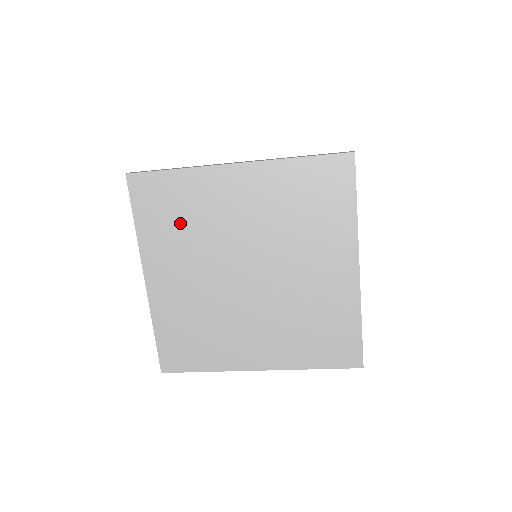
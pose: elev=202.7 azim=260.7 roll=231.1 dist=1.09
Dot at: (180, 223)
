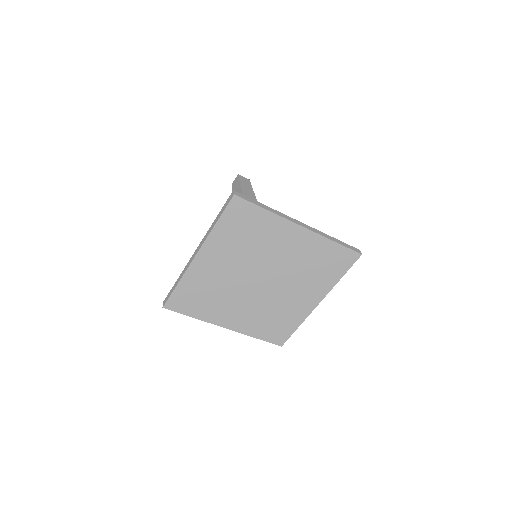
Dot at: (245, 238)
